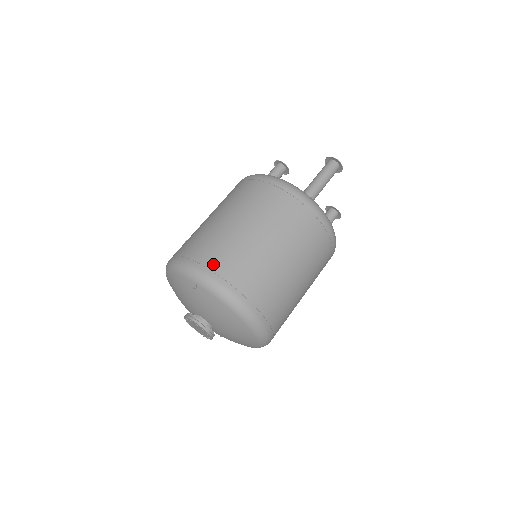
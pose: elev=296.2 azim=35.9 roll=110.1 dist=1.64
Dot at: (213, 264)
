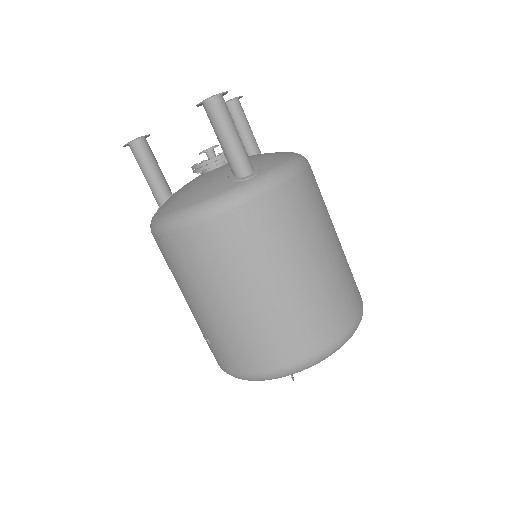
Dot at: (284, 354)
